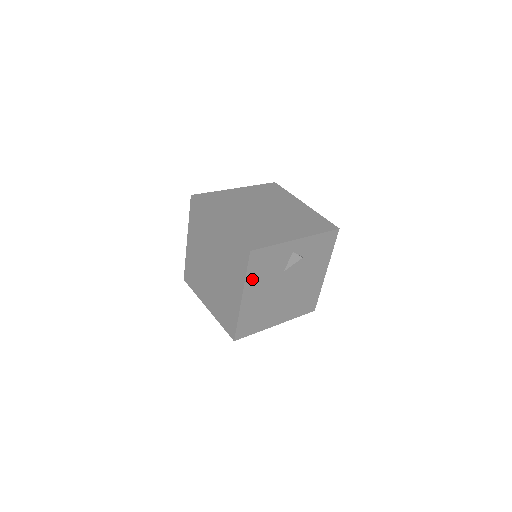
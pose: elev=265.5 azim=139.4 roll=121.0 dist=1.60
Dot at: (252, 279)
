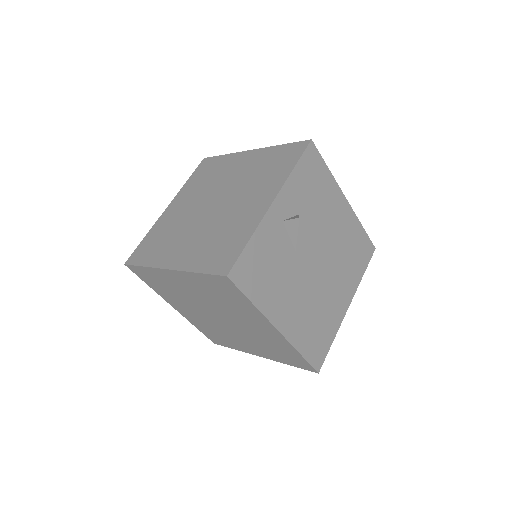
Dot at: (266, 299)
